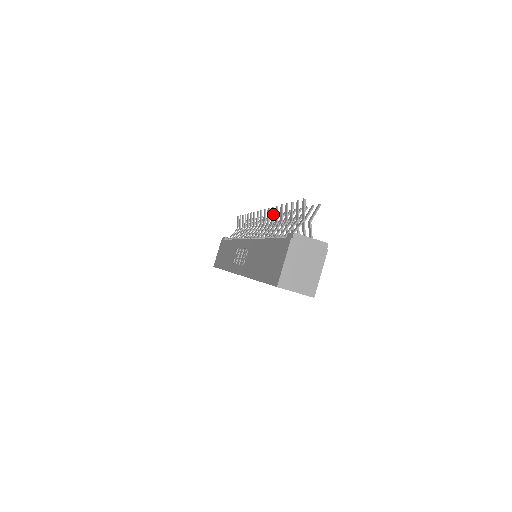
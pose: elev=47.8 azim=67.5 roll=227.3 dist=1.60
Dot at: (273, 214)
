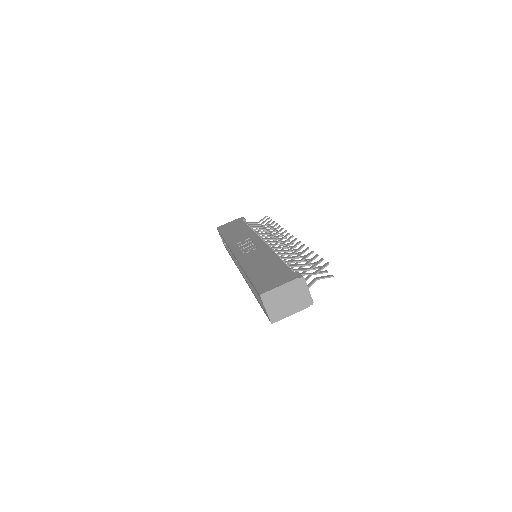
Dot at: occluded
